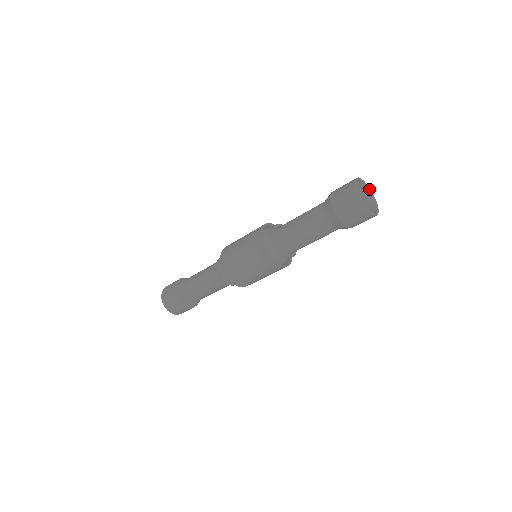
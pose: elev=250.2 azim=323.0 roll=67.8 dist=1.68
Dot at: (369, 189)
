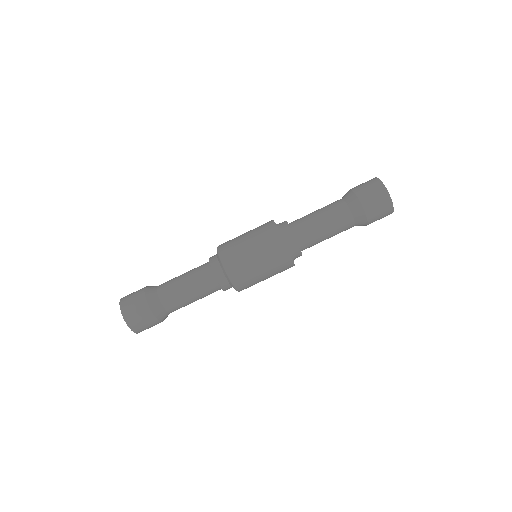
Dot at: occluded
